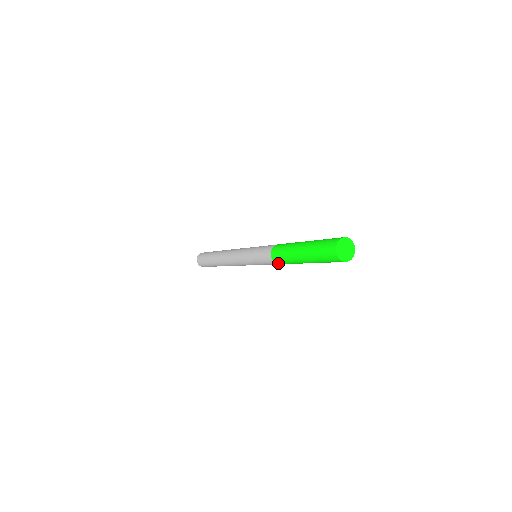
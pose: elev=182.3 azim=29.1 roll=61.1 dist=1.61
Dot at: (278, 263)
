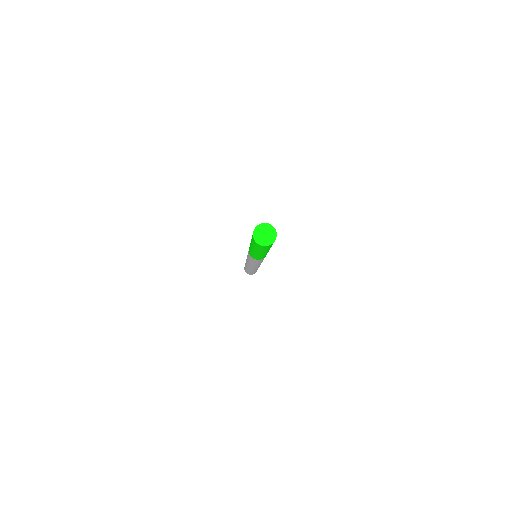
Dot at: (252, 256)
